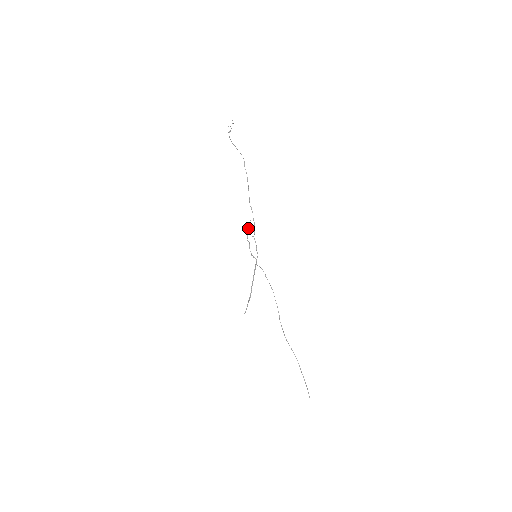
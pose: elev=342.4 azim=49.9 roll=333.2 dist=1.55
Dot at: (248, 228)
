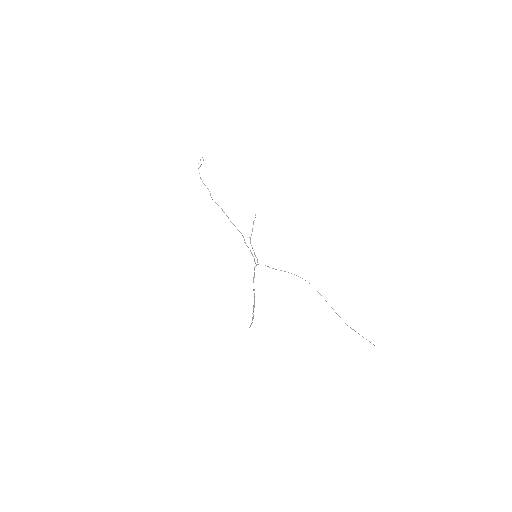
Dot at: (253, 222)
